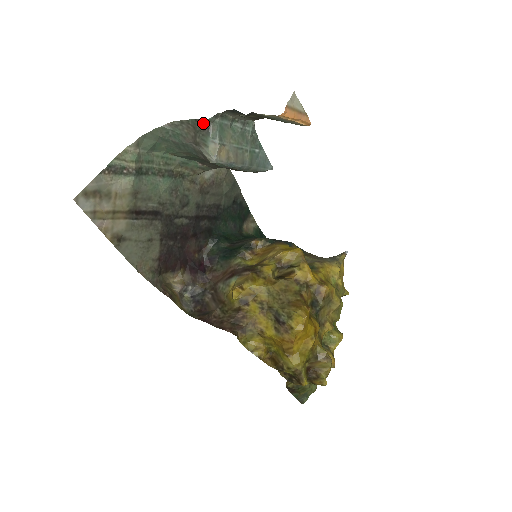
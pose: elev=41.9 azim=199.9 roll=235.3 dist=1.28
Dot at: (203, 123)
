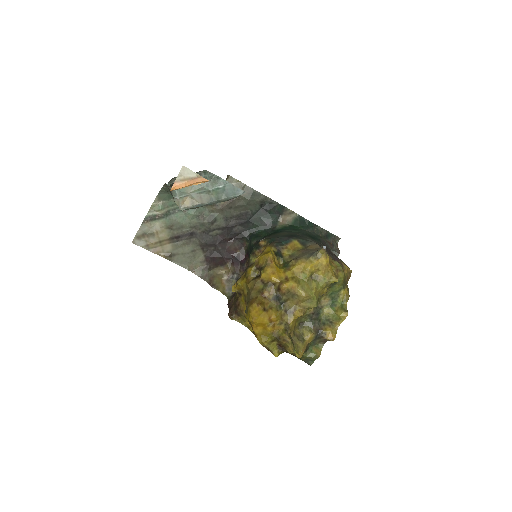
Dot at: (168, 187)
